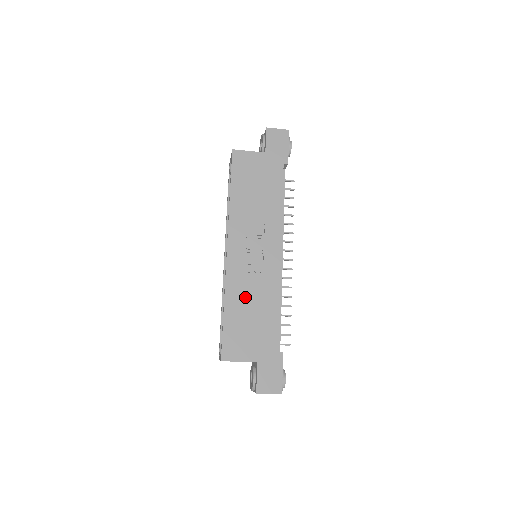
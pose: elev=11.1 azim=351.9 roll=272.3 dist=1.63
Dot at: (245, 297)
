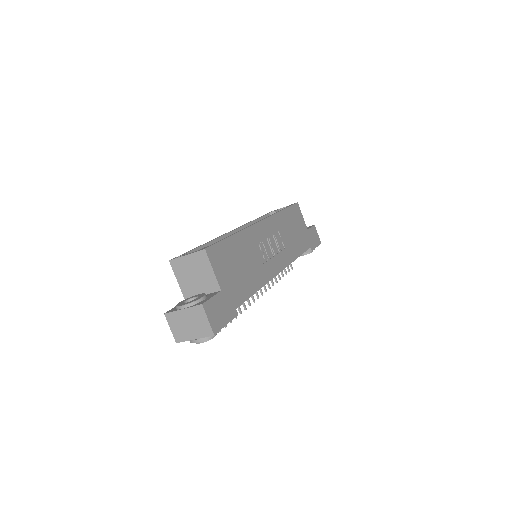
Dot at: (249, 252)
